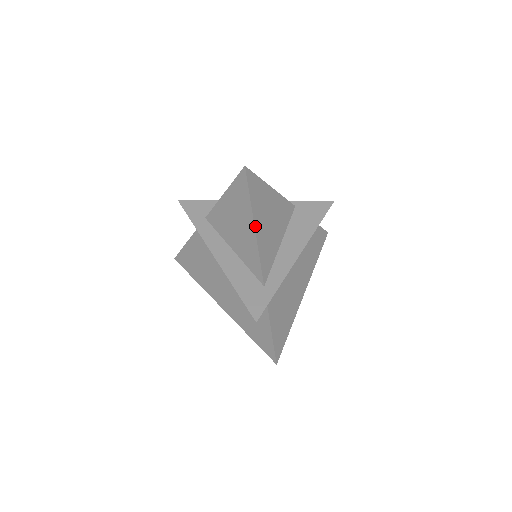
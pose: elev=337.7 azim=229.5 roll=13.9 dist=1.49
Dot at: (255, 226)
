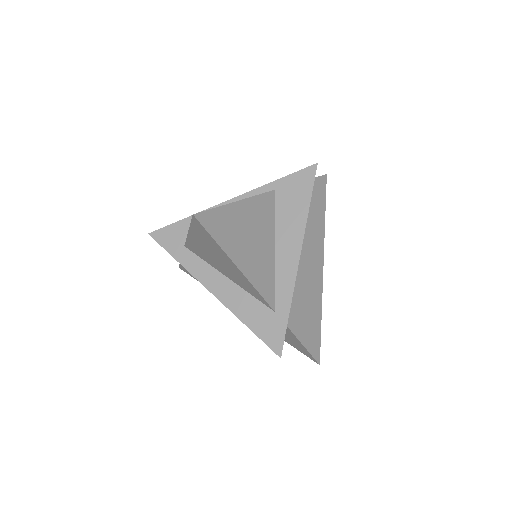
Dot at: (237, 265)
